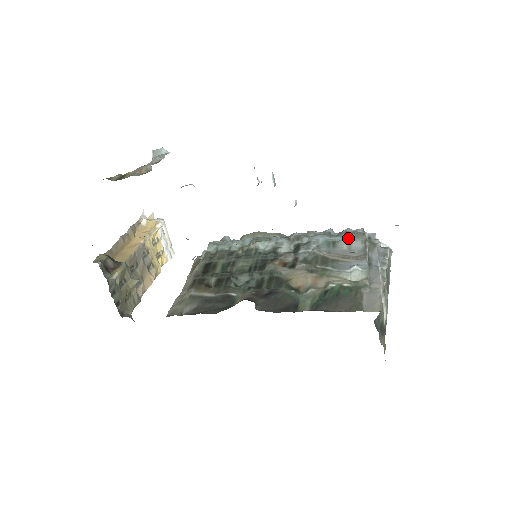
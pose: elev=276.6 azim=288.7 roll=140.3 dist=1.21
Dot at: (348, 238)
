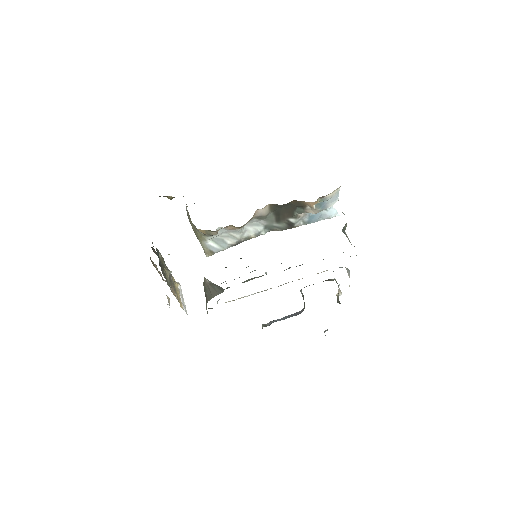
Dot at: occluded
